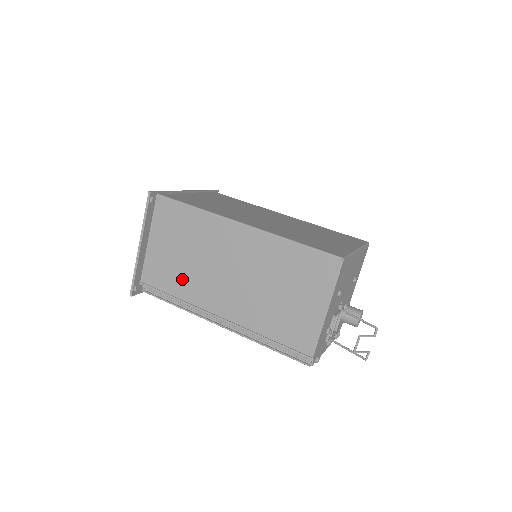
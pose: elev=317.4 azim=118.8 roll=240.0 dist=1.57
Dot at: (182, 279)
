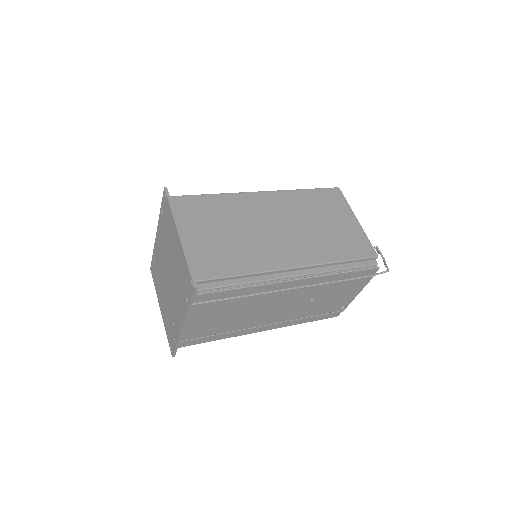
Dot at: (237, 253)
